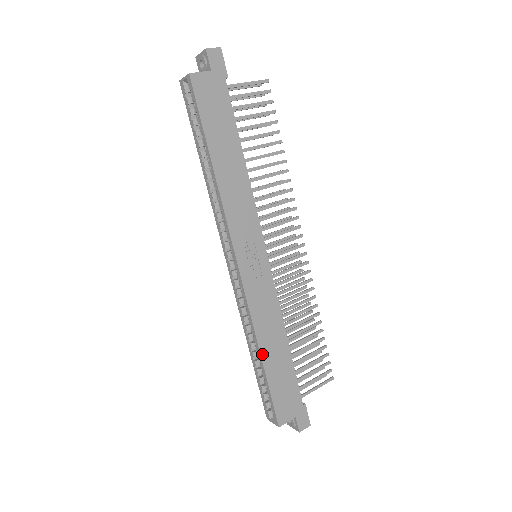
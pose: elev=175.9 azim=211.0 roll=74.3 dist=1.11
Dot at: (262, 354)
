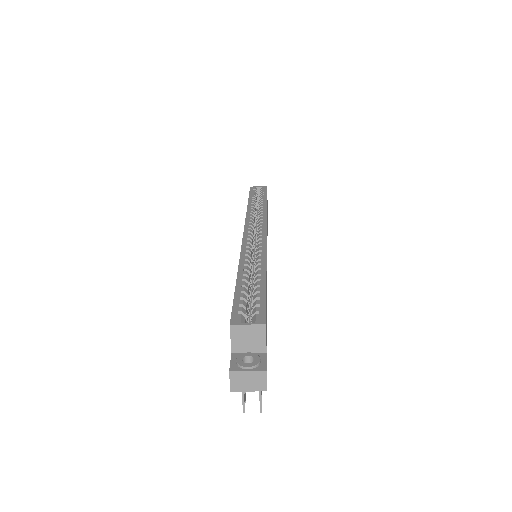
Dot at: (266, 272)
